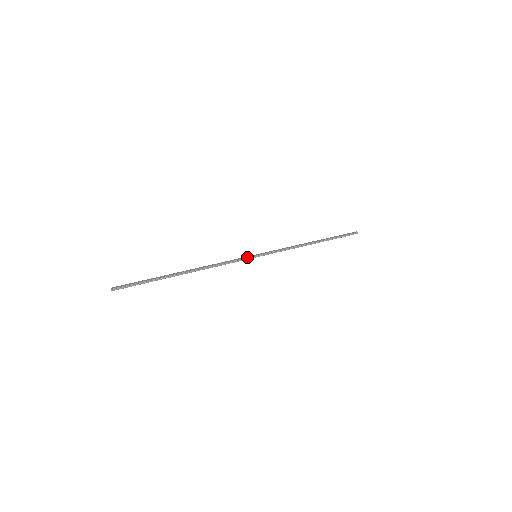
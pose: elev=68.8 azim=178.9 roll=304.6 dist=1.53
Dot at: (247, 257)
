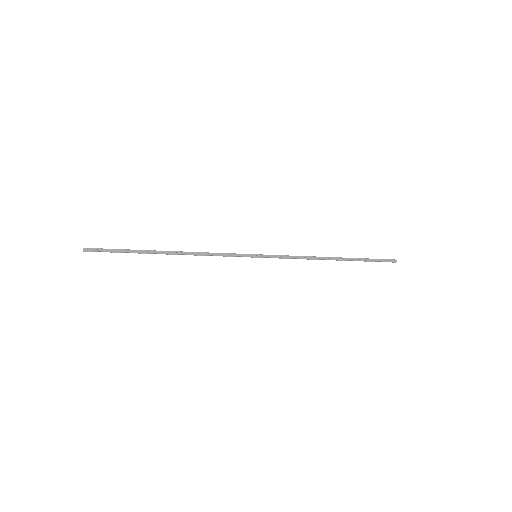
Dot at: (244, 256)
